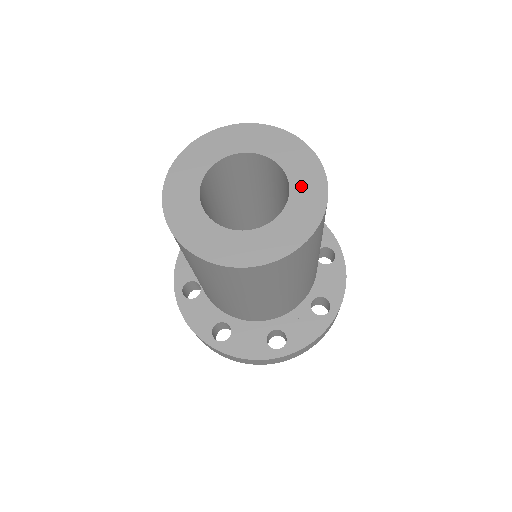
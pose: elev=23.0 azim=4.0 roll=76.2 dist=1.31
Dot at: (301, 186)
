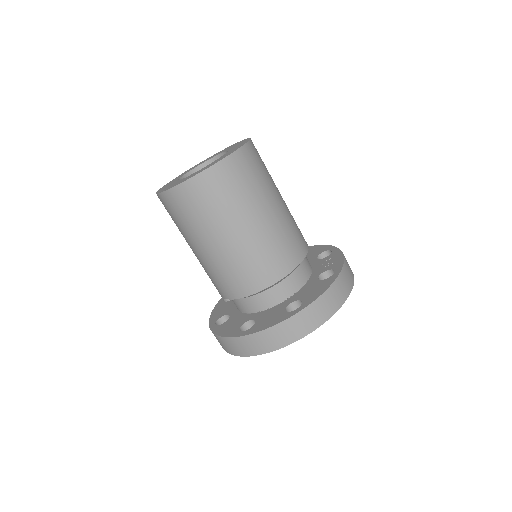
Dot at: (225, 150)
